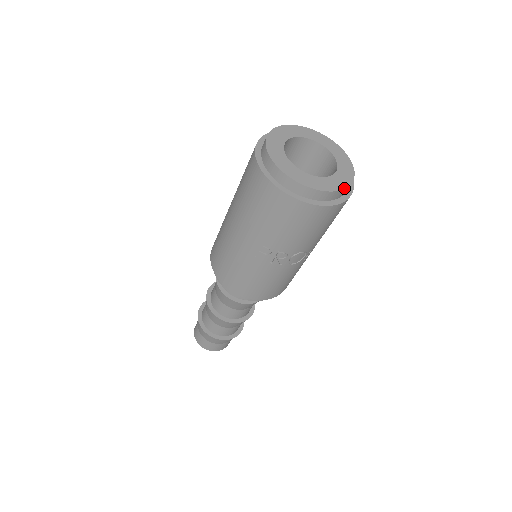
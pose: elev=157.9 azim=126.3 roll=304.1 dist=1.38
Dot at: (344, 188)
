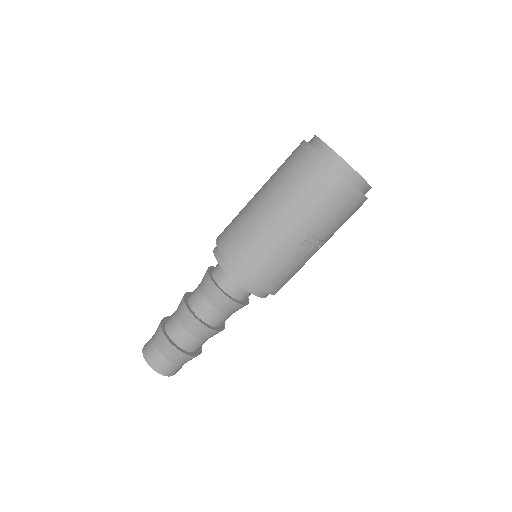
Dot at: occluded
